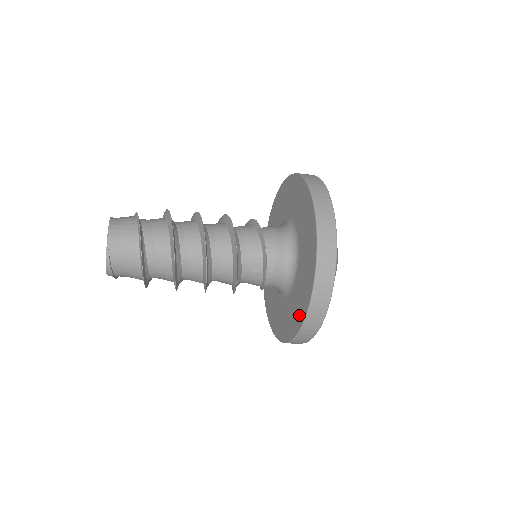
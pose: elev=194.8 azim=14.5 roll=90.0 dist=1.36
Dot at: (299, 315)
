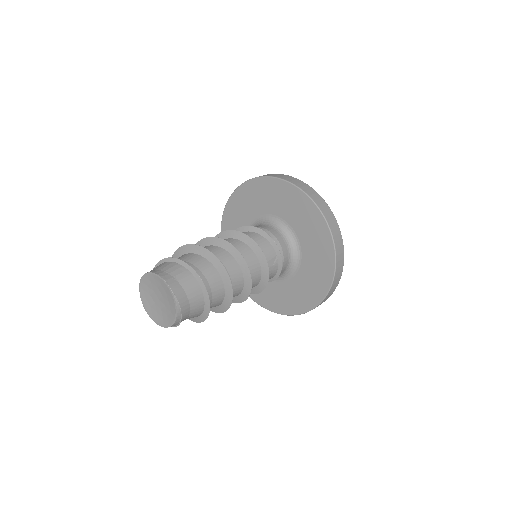
Dot at: (322, 281)
